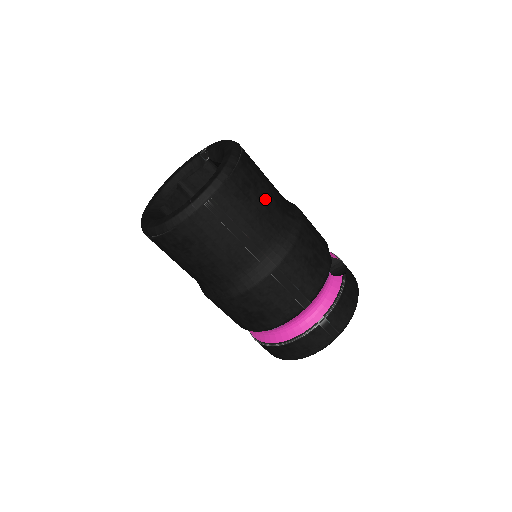
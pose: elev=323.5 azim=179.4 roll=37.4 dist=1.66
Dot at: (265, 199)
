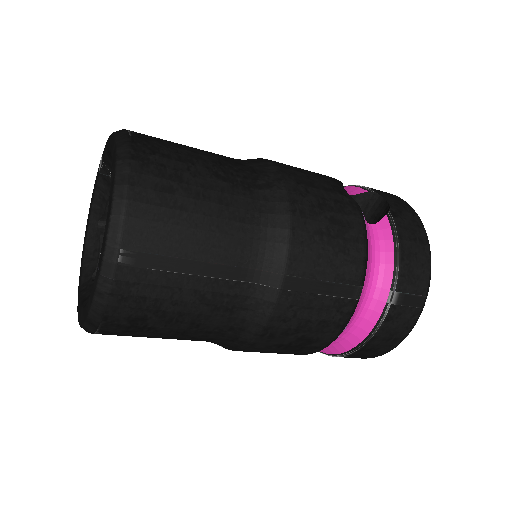
Dot at: (209, 191)
